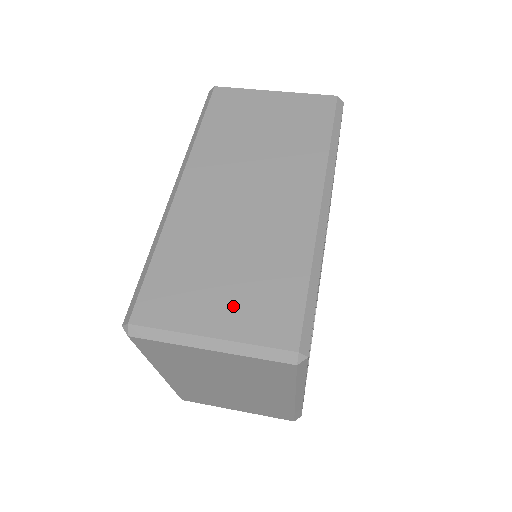
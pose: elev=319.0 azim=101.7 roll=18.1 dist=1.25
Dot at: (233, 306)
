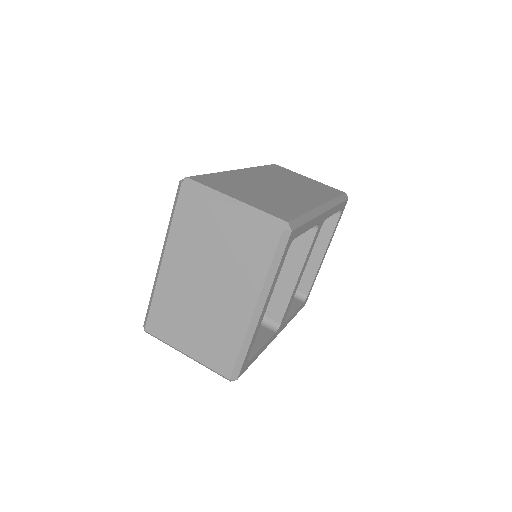
Dot at: (254, 199)
